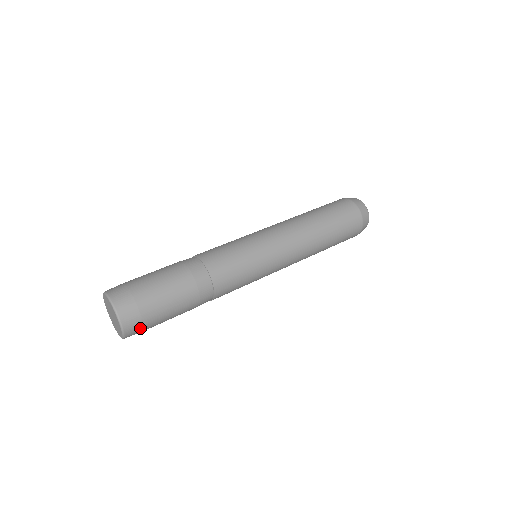
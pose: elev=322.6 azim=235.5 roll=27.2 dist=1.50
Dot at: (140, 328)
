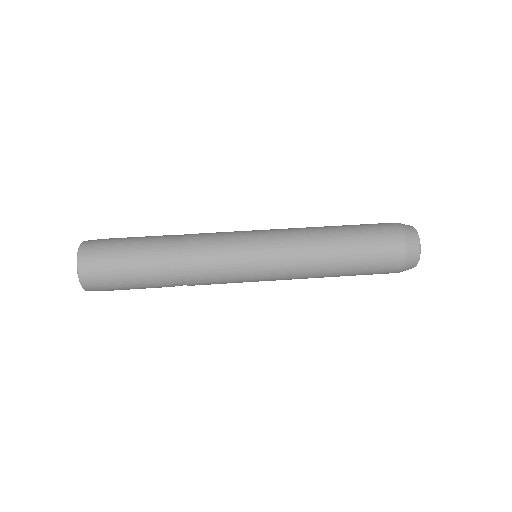
Dot at: (103, 290)
